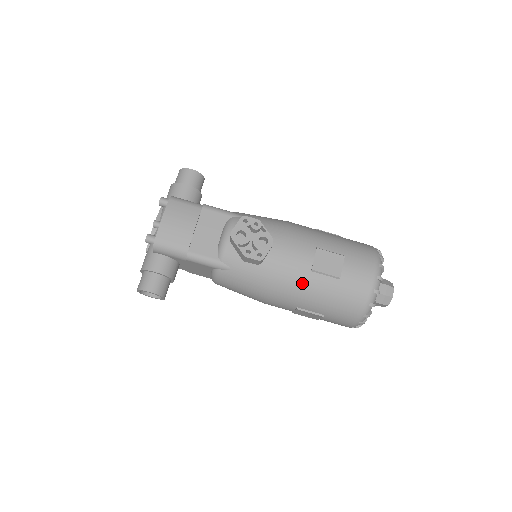
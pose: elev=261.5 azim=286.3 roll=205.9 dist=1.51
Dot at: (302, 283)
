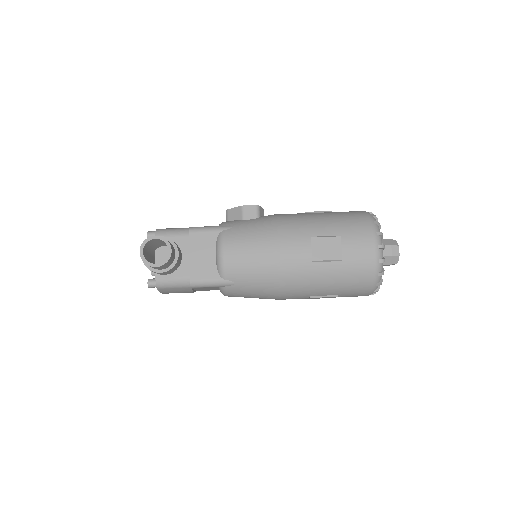
Dot at: (302, 216)
